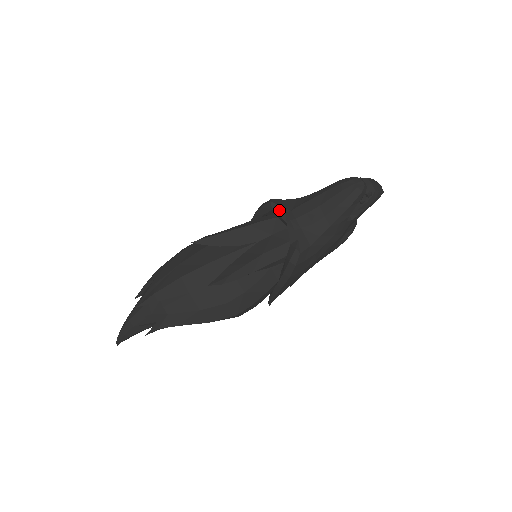
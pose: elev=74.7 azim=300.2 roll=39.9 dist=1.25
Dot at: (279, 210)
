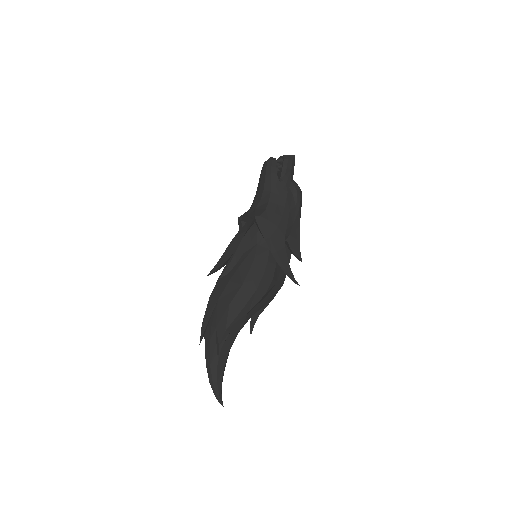
Dot at: (243, 216)
